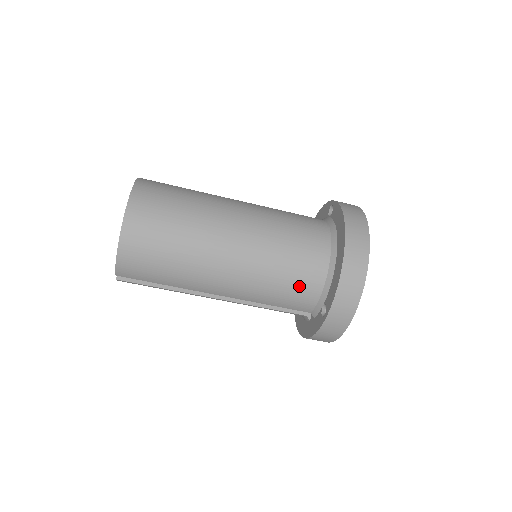
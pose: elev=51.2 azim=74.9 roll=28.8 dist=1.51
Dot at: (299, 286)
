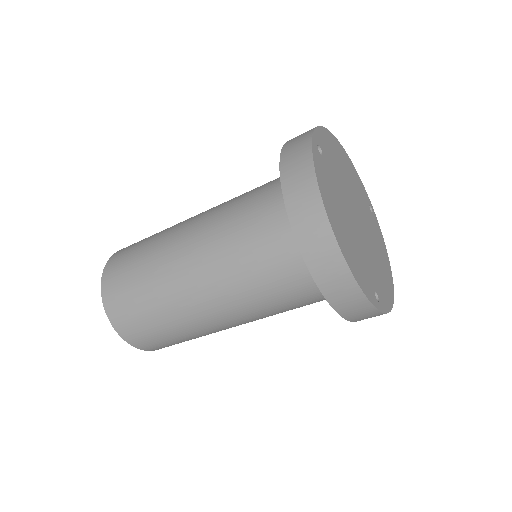
Dot at: (299, 296)
